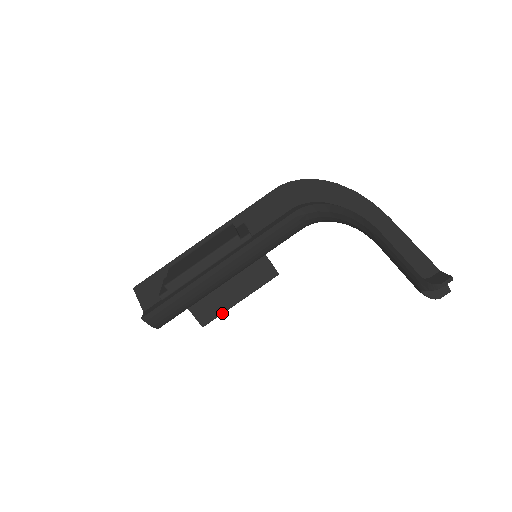
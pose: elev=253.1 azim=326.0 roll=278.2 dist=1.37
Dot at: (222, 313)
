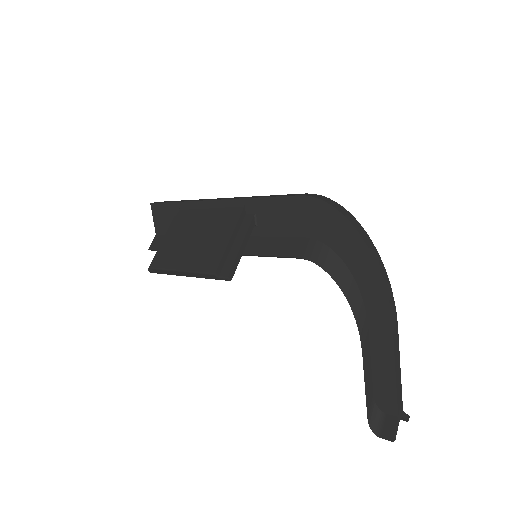
Dot at: occluded
